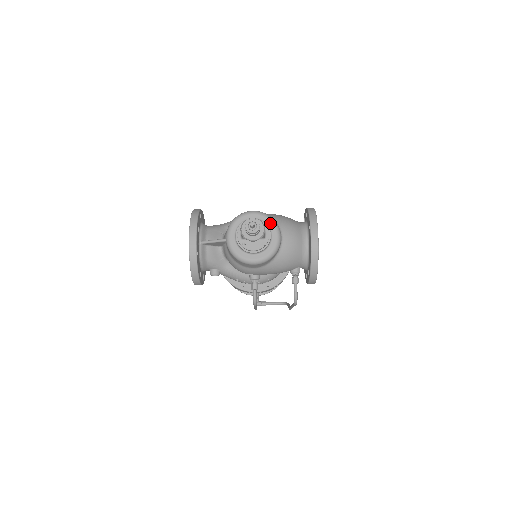
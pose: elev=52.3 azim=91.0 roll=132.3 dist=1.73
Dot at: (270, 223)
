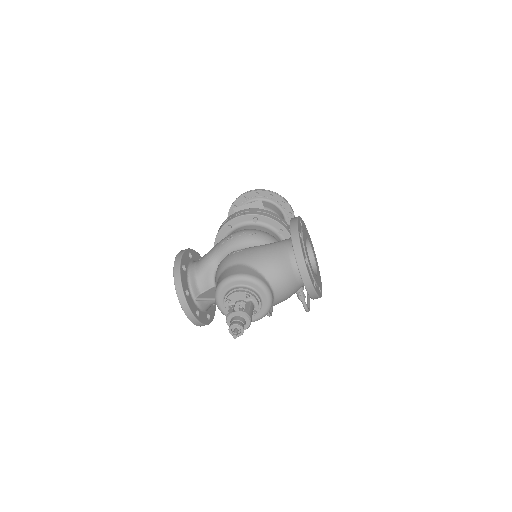
Dot at: (254, 286)
